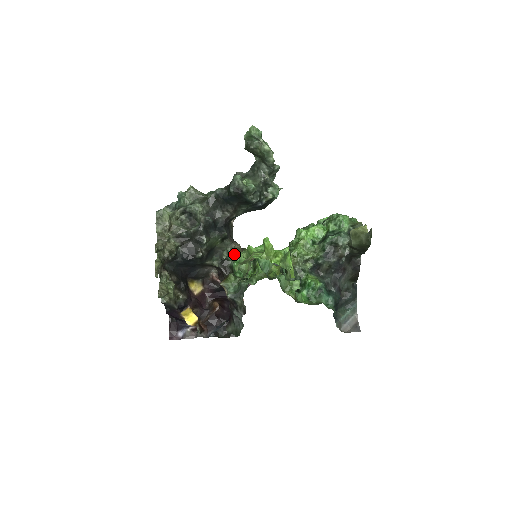
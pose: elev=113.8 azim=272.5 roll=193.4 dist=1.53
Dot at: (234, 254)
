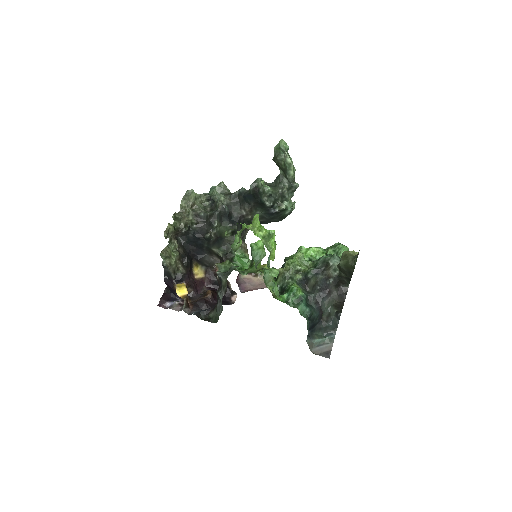
Dot at: (239, 250)
